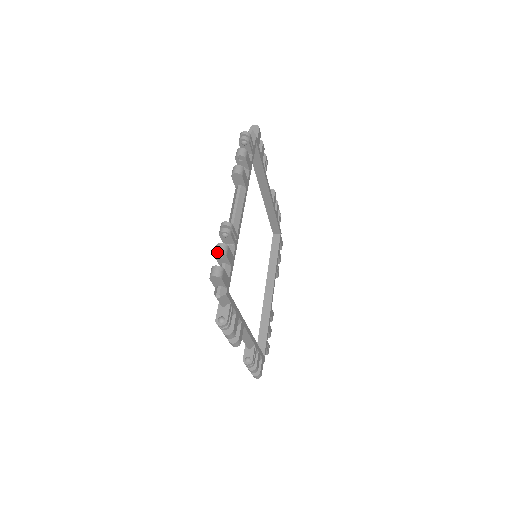
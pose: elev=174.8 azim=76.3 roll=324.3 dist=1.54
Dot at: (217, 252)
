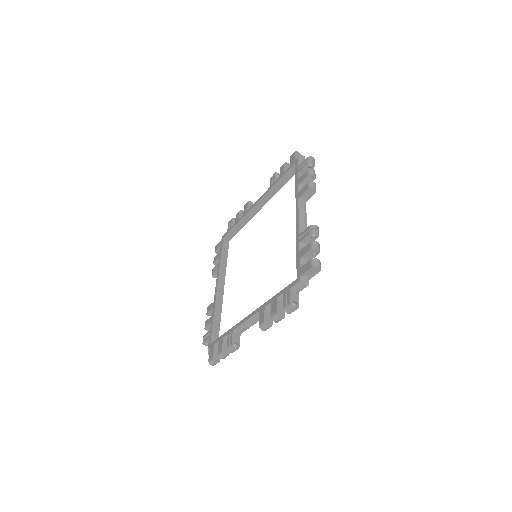
Dot at: (316, 248)
